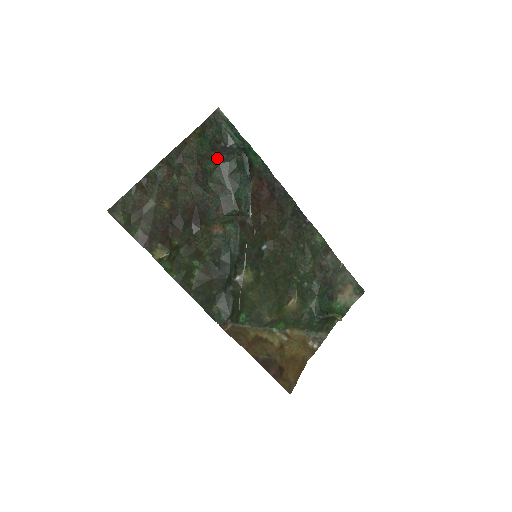
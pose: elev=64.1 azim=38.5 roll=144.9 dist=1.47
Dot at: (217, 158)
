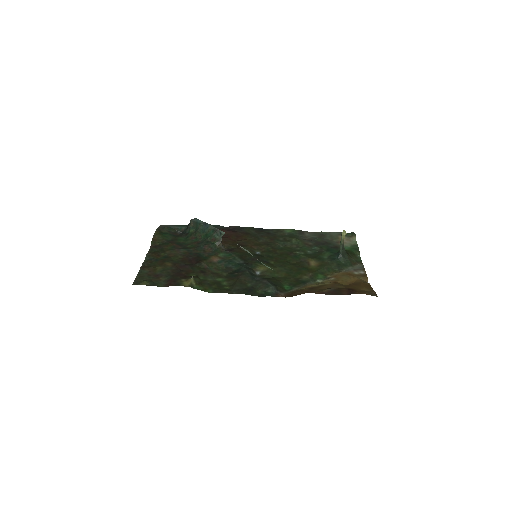
Dot at: (181, 237)
